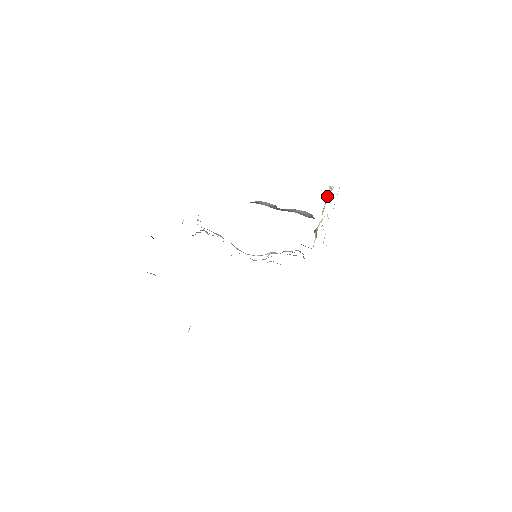
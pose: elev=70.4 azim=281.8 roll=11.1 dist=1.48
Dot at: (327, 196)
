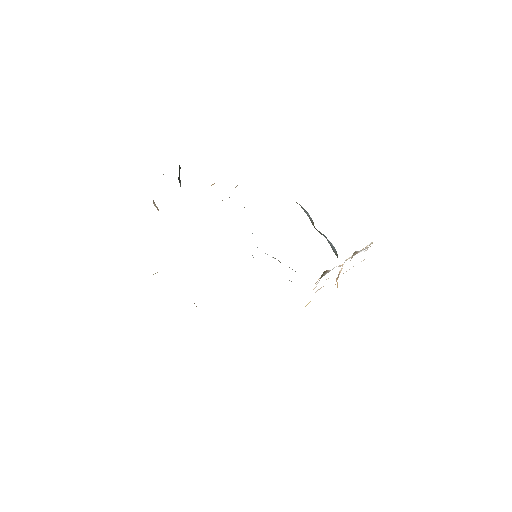
Dot at: occluded
